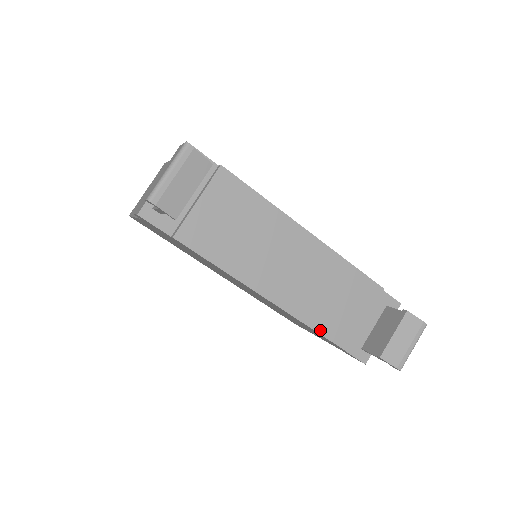
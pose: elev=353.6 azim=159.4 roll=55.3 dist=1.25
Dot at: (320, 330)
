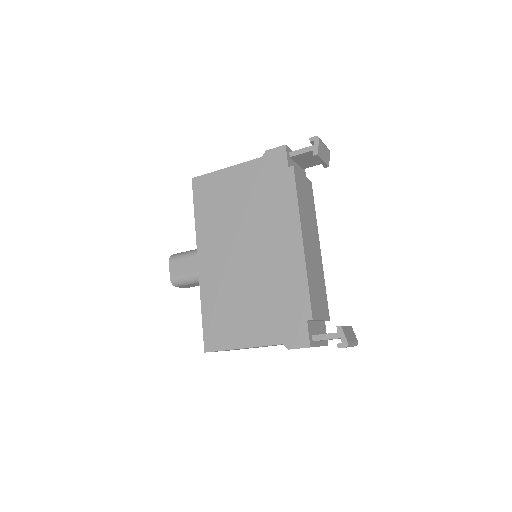
Dot at: (310, 289)
